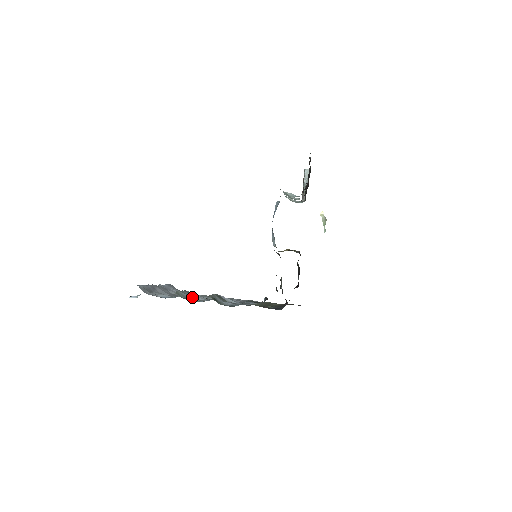
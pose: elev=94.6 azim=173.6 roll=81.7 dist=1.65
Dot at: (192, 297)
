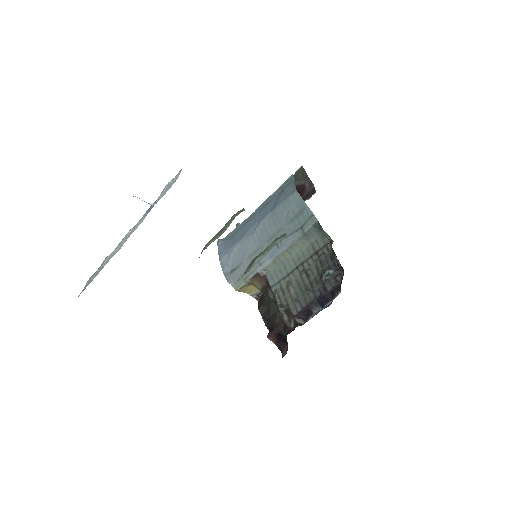
Dot at: occluded
